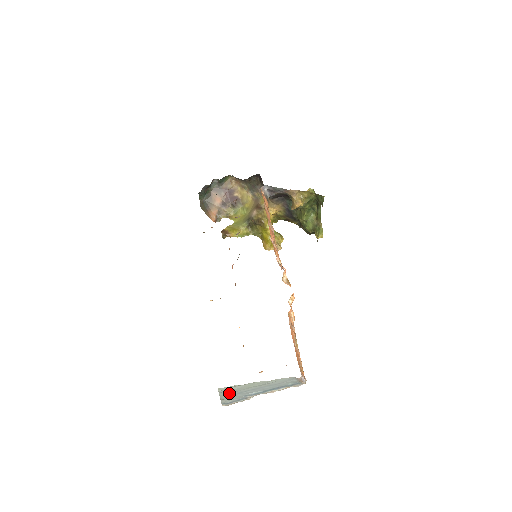
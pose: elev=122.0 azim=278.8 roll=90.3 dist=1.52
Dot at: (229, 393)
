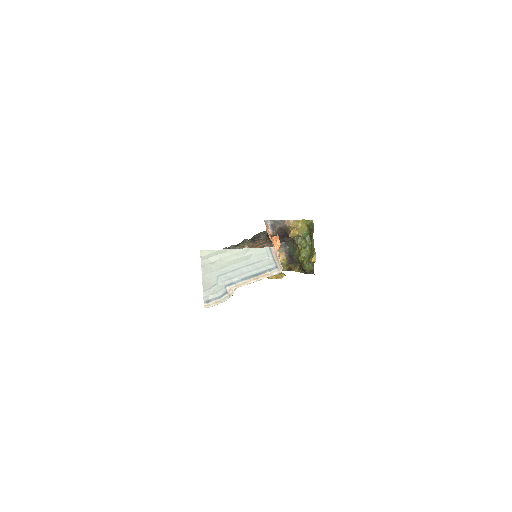
Dot at: (211, 272)
